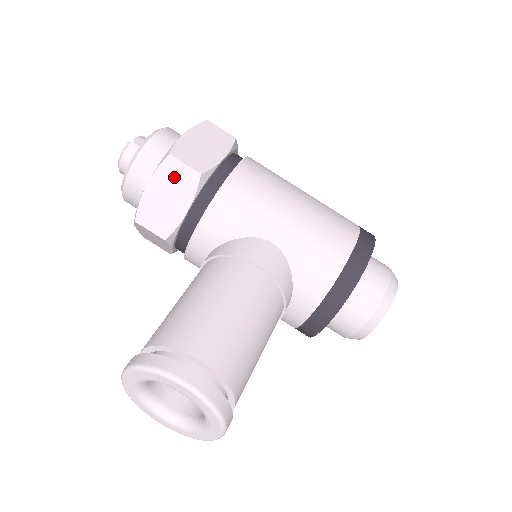
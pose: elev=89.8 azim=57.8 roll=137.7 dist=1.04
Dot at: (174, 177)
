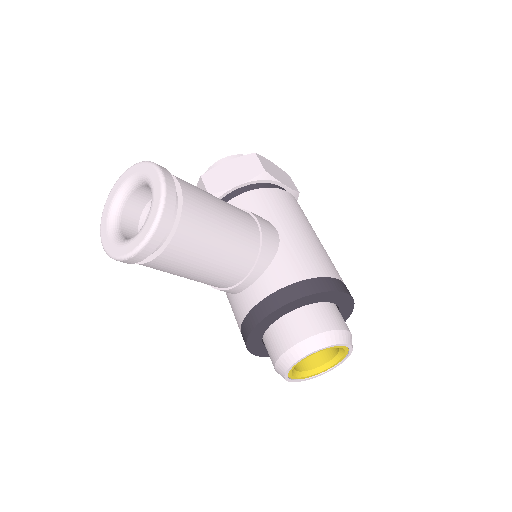
Dot at: (247, 165)
